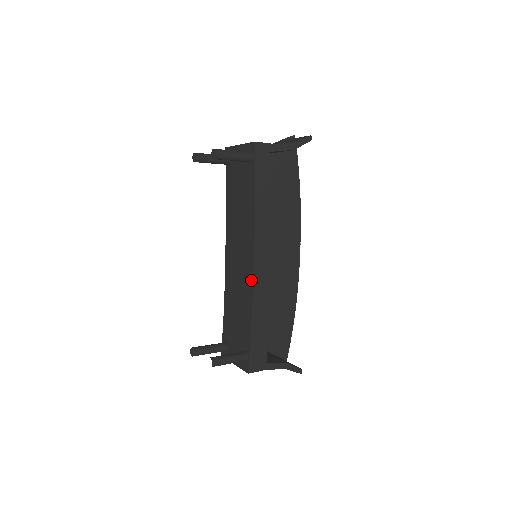
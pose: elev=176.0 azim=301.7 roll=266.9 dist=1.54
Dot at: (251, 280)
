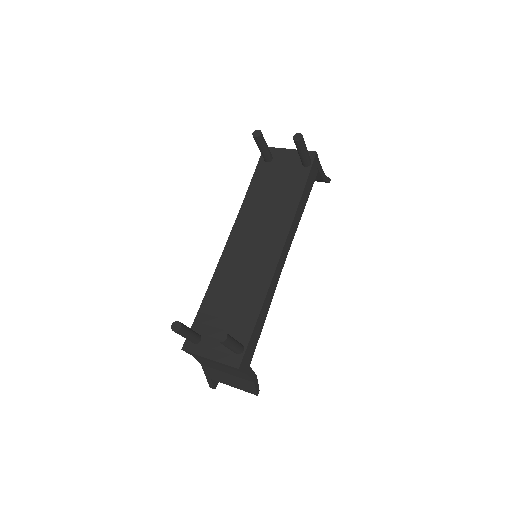
Dot at: (272, 270)
